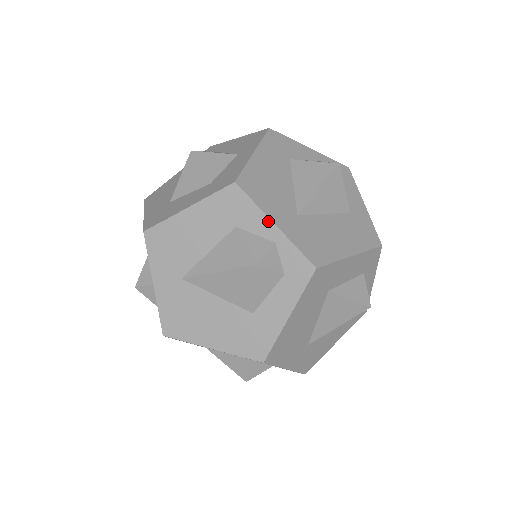
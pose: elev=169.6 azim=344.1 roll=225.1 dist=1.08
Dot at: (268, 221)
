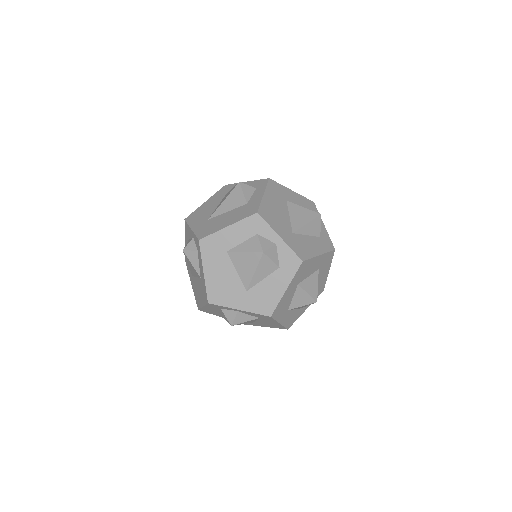
Dot at: (190, 229)
